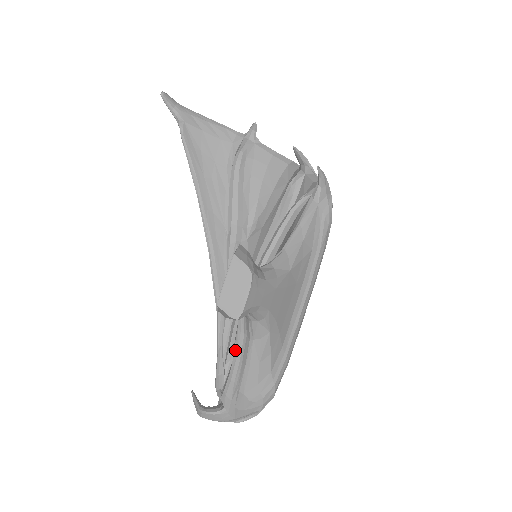
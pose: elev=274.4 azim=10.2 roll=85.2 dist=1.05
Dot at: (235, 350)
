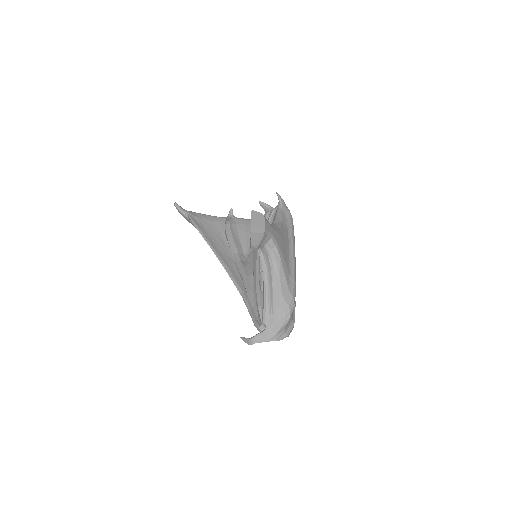
Dot at: (263, 281)
